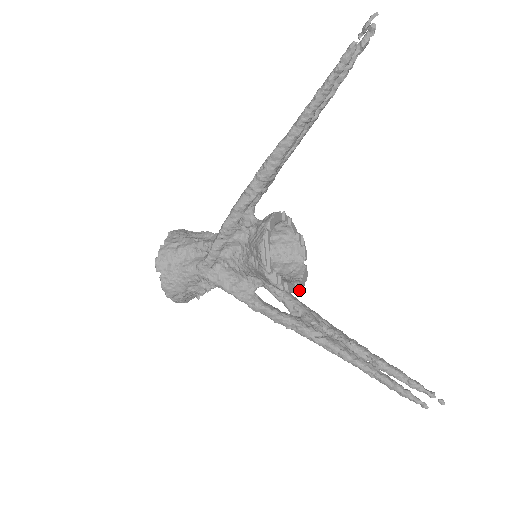
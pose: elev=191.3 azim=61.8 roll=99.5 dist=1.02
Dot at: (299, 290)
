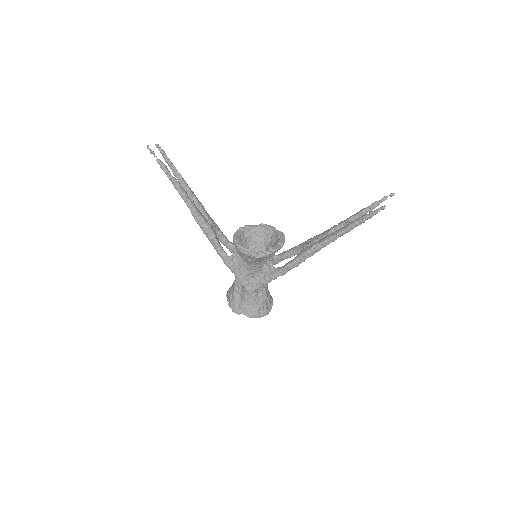
Dot at: (283, 243)
